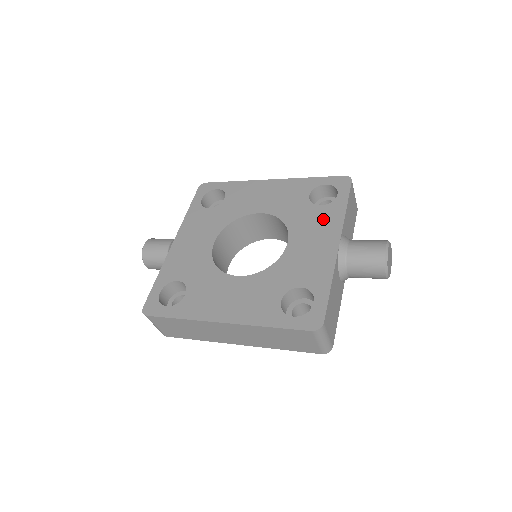
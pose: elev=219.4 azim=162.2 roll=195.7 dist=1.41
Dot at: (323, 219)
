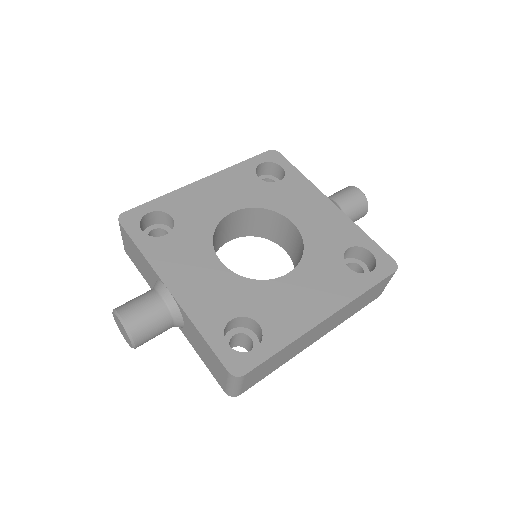
Dot at: (296, 190)
